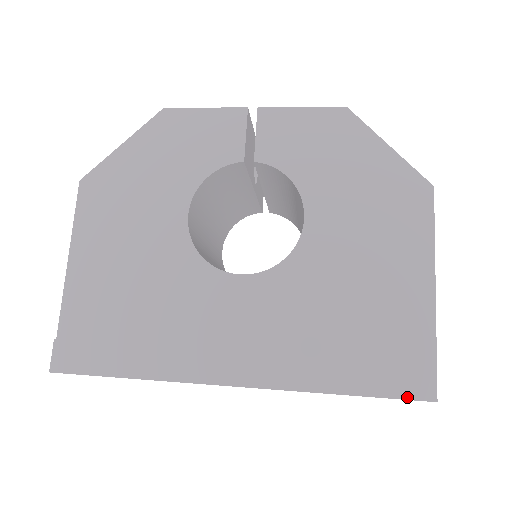
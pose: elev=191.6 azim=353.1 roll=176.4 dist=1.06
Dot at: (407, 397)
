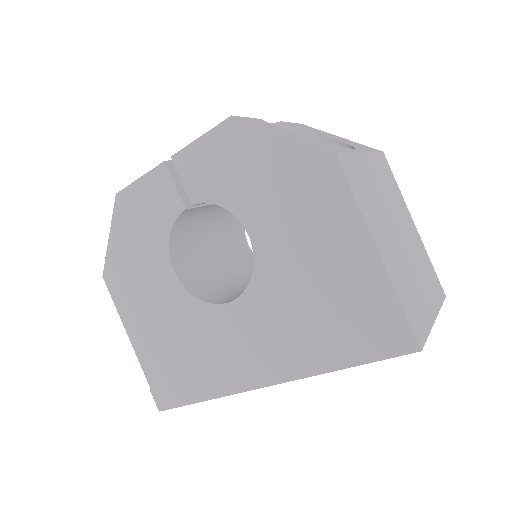
Dot at: (394, 355)
